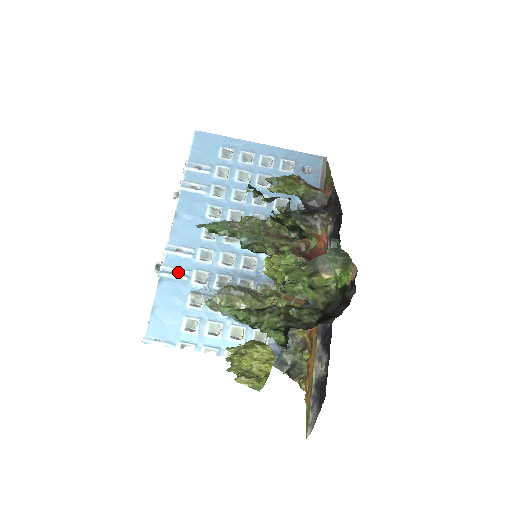
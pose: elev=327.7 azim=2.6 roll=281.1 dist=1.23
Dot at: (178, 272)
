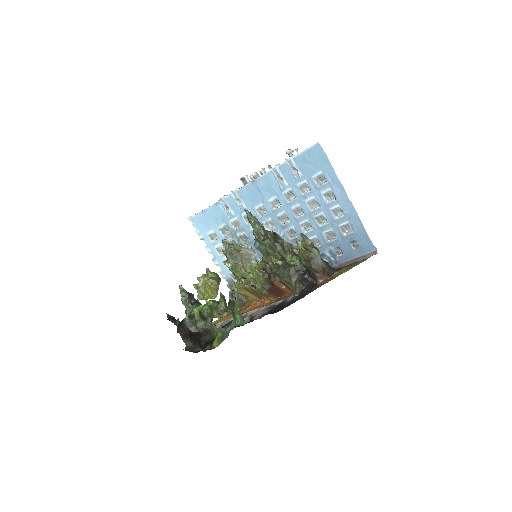
Dot at: (229, 208)
